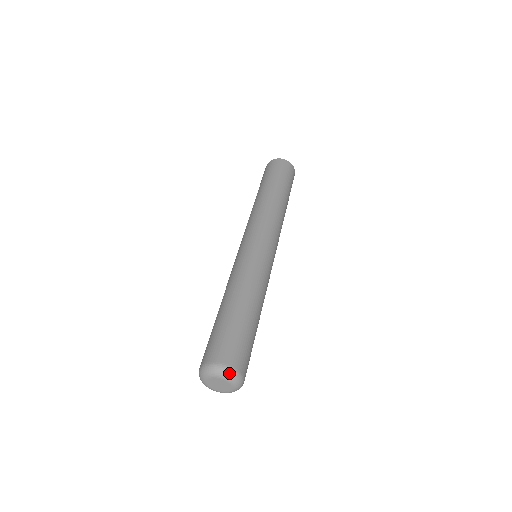
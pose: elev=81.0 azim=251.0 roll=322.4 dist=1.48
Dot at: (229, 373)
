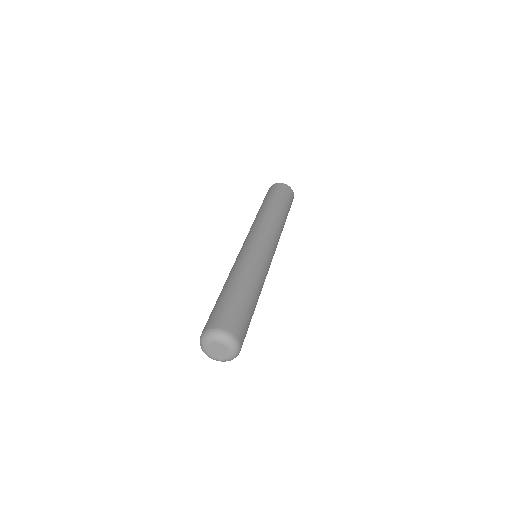
Dot at: (225, 336)
